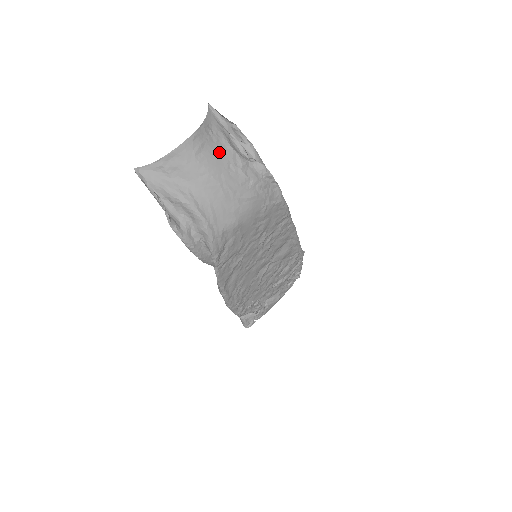
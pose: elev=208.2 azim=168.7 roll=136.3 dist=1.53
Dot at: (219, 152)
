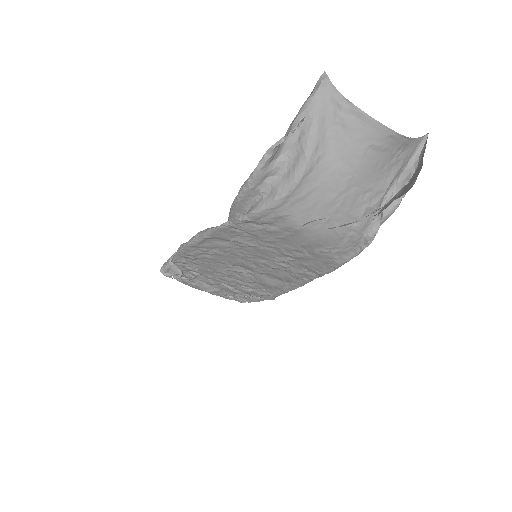
Dot at: (381, 172)
